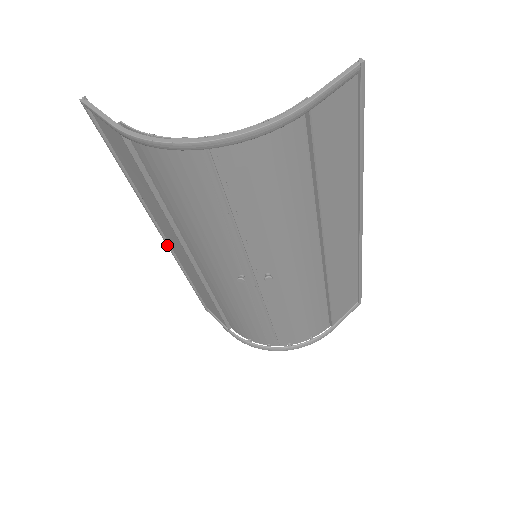
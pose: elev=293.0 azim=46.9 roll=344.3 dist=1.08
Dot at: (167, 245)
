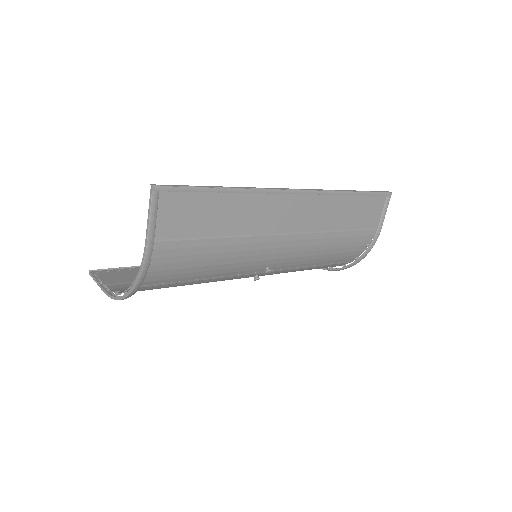
Dot at: occluded
